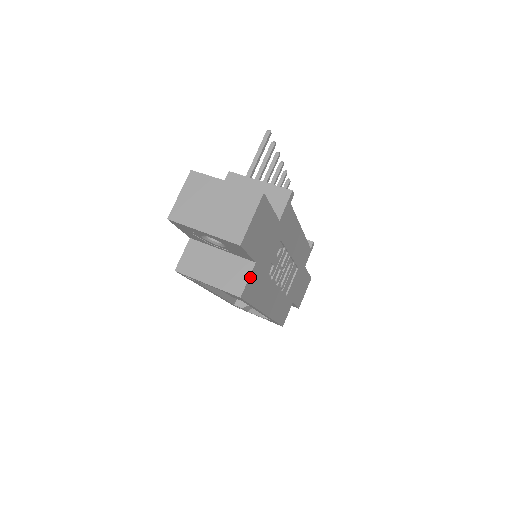
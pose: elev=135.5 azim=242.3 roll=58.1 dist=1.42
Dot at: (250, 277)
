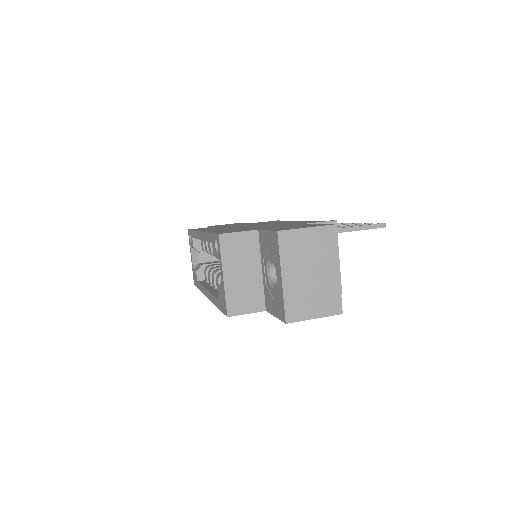
Dot at: (250, 312)
